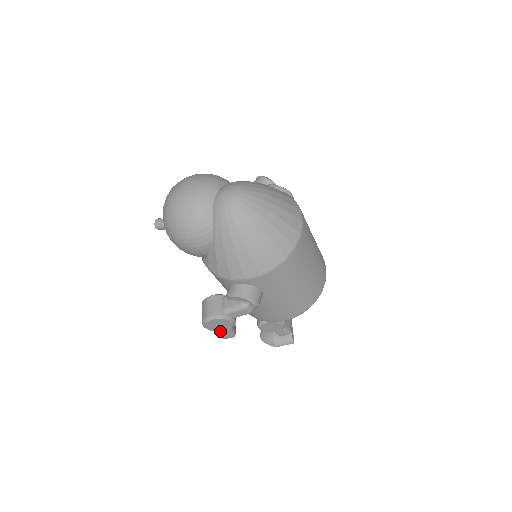
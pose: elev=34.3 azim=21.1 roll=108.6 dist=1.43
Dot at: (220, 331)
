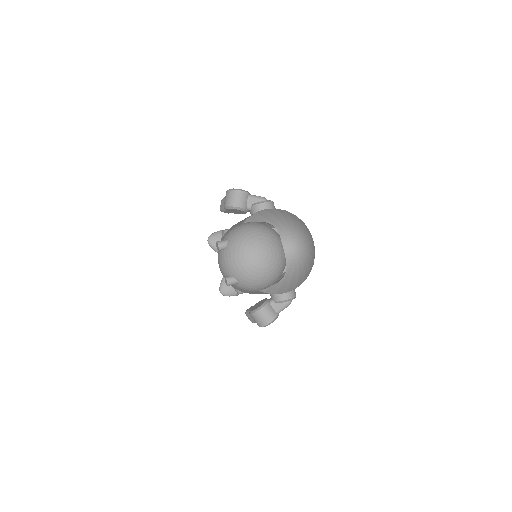
Dot at: occluded
